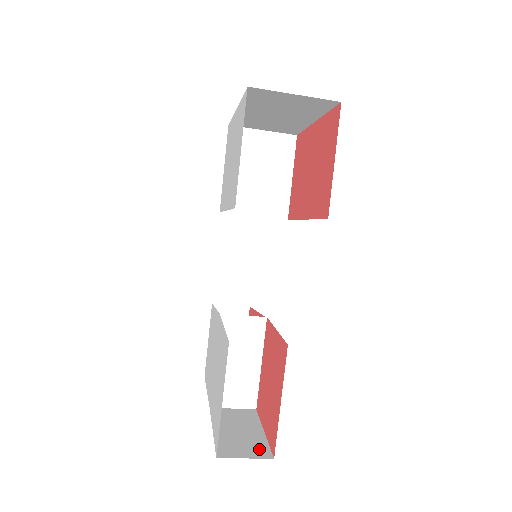
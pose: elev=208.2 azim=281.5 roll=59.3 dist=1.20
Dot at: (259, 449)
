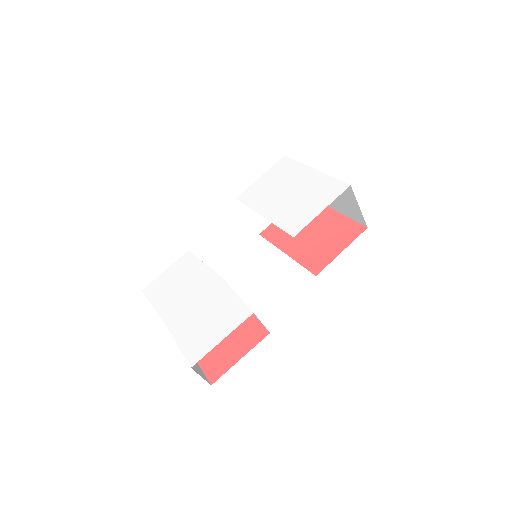
Dot at: (203, 374)
